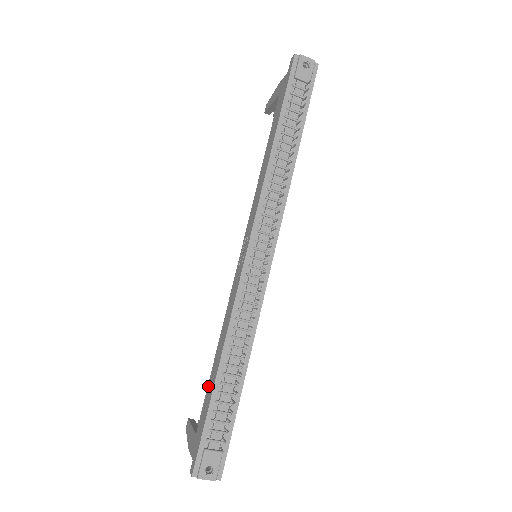
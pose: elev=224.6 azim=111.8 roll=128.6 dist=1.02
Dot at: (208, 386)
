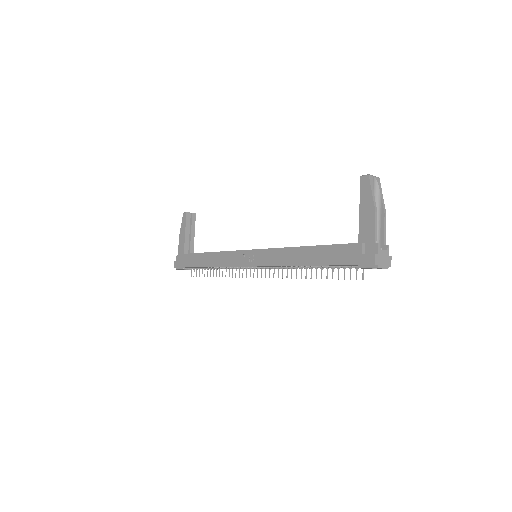
Dot at: (197, 255)
